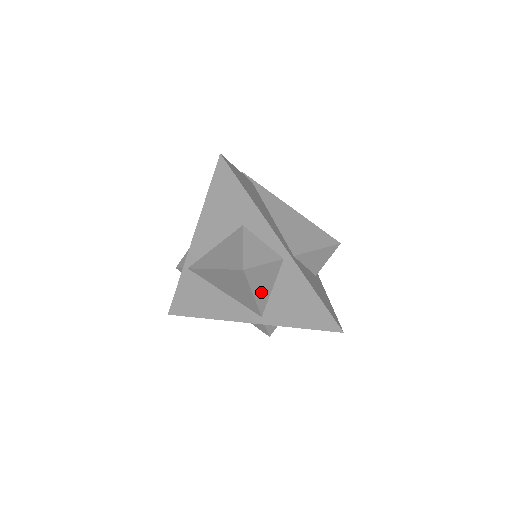
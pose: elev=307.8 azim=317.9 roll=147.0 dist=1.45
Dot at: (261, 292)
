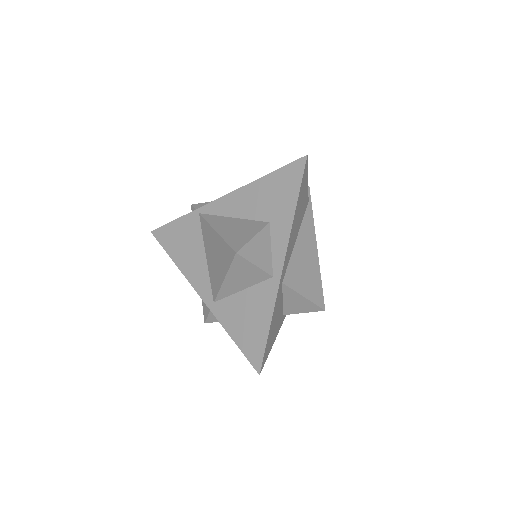
Dot at: (232, 283)
